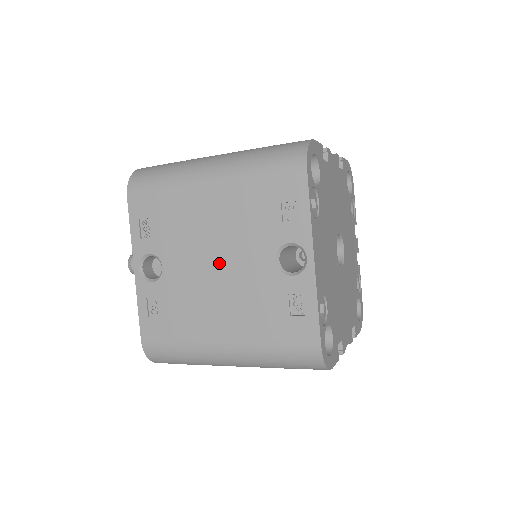
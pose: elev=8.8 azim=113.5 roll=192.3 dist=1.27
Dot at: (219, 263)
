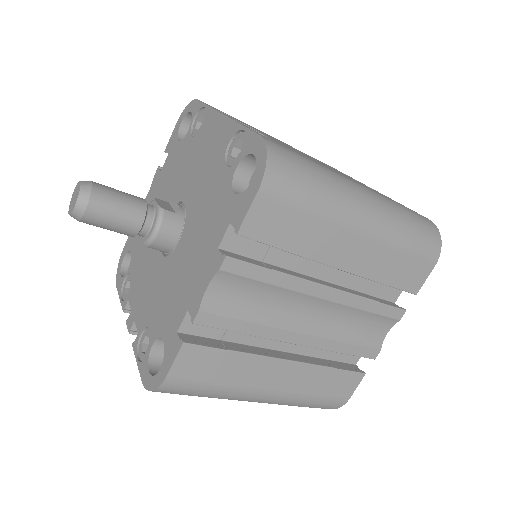
Dot at: (314, 159)
